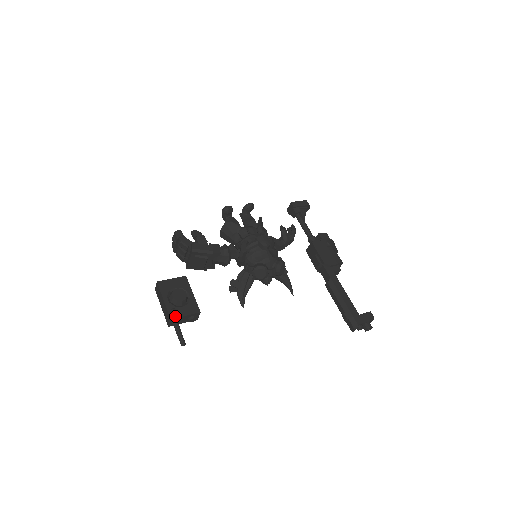
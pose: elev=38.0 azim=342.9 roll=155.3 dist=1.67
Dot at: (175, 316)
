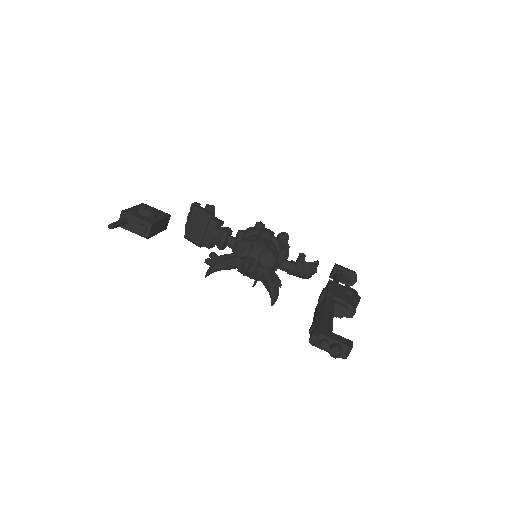
Dot at: (128, 212)
